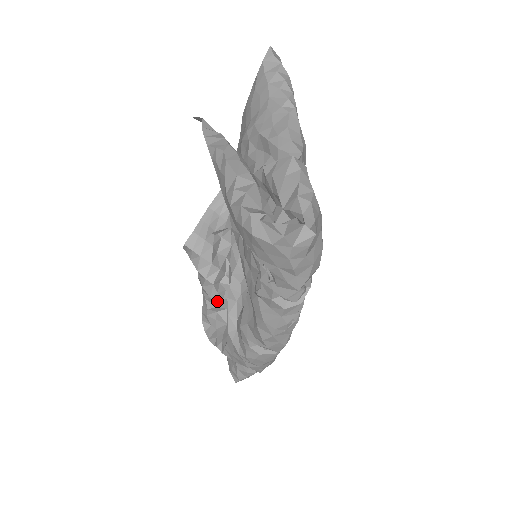
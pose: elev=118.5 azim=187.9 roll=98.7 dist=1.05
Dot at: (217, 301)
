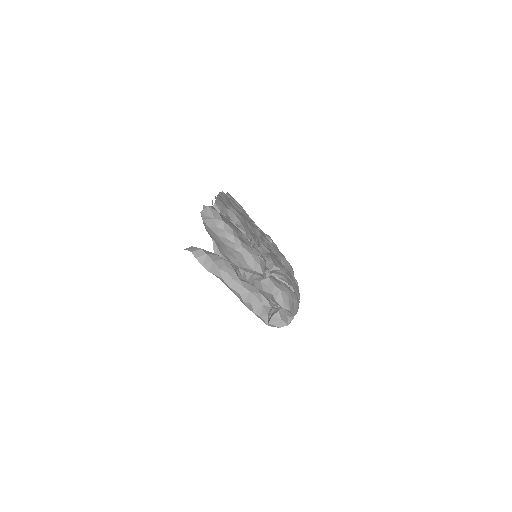
Dot at: occluded
